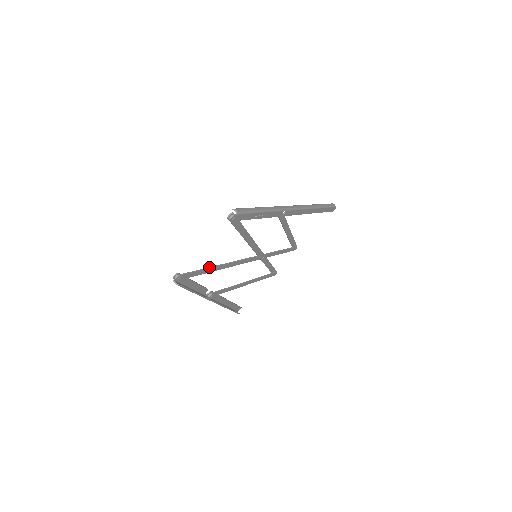
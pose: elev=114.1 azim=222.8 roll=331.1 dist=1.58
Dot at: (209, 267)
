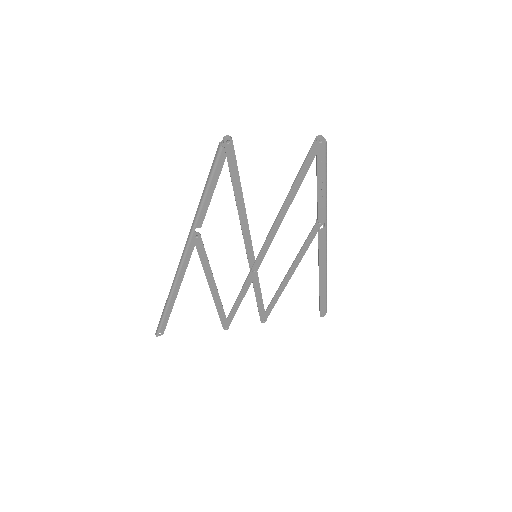
Dot at: occluded
